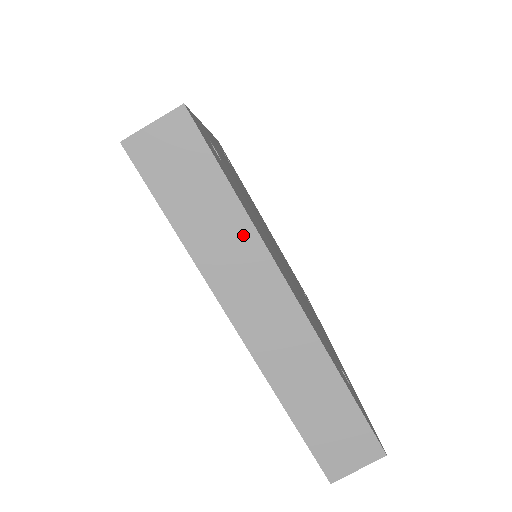
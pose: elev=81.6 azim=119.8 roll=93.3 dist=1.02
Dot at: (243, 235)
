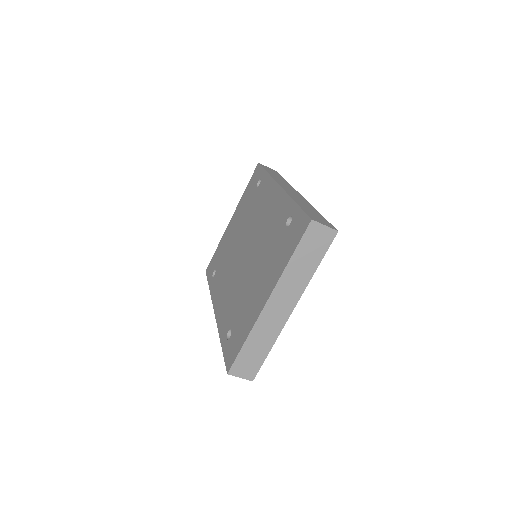
Dot at: (304, 280)
